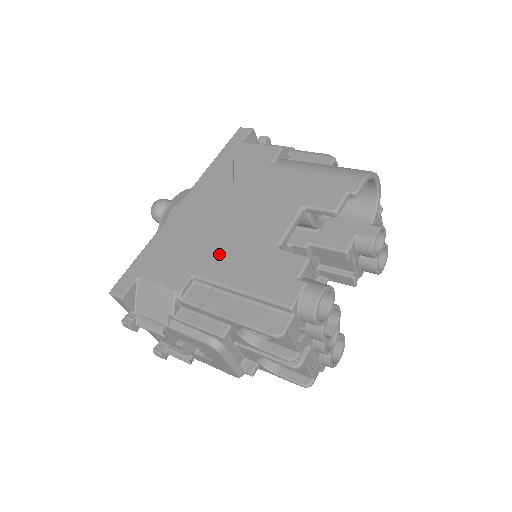
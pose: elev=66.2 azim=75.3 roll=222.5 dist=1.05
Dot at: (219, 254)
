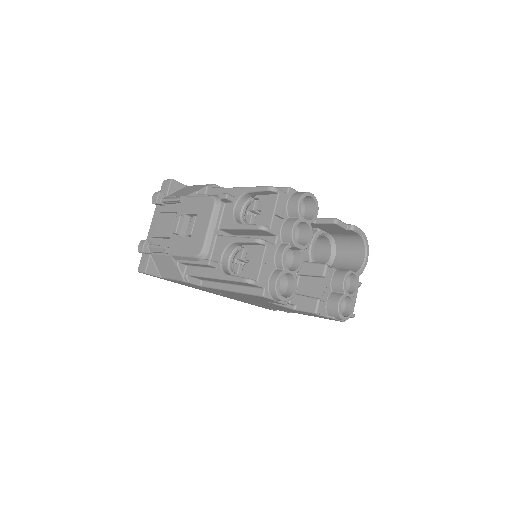
Dot at: occluded
